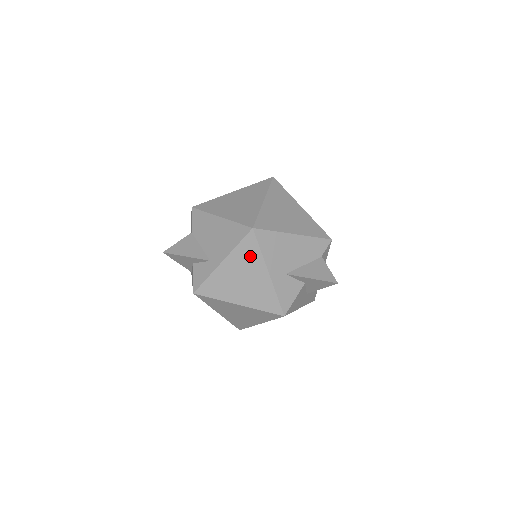
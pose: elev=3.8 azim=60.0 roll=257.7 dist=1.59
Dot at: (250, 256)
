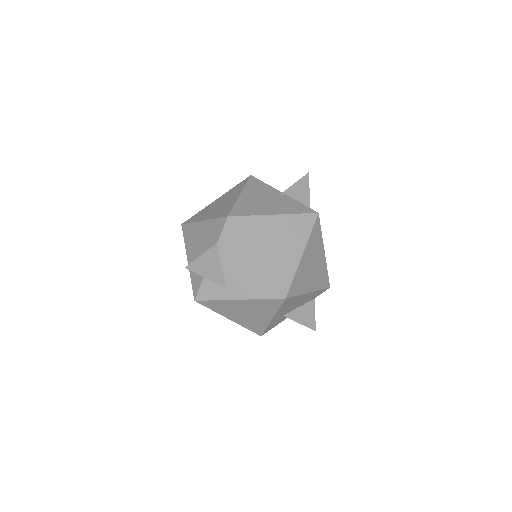
Dot at: (267, 307)
